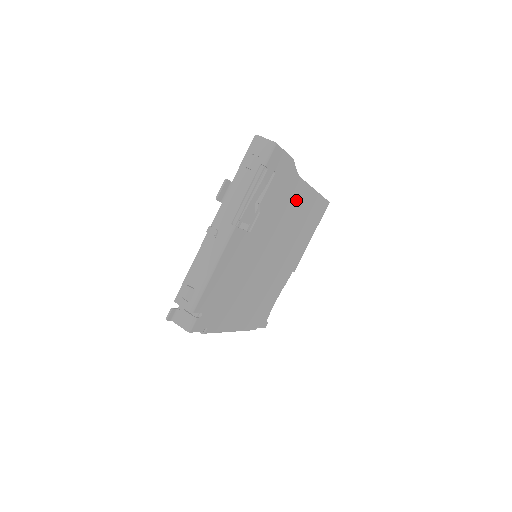
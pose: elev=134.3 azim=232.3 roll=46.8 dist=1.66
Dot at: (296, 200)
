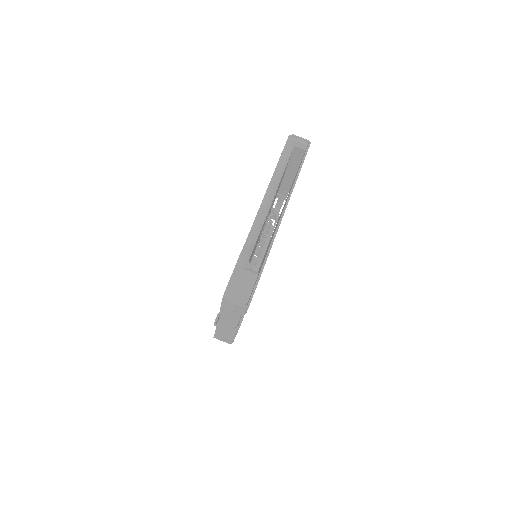
Dot at: occluded
